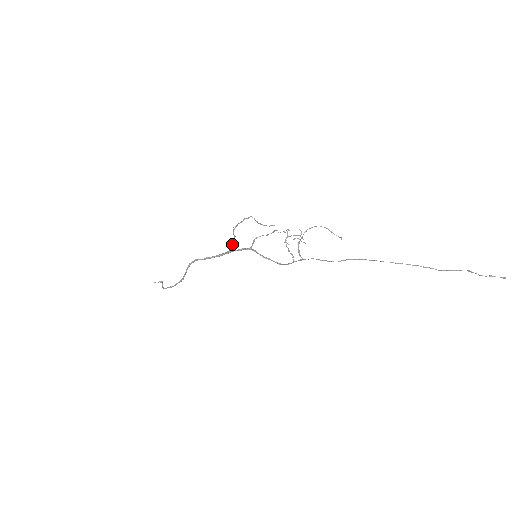
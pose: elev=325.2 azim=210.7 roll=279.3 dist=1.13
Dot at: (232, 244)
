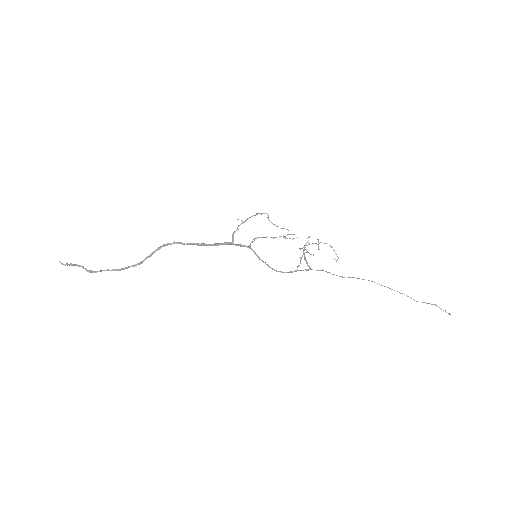
Dot at: (232, 236)
